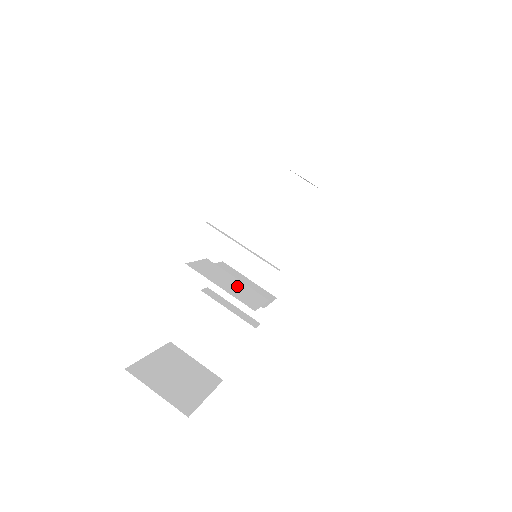
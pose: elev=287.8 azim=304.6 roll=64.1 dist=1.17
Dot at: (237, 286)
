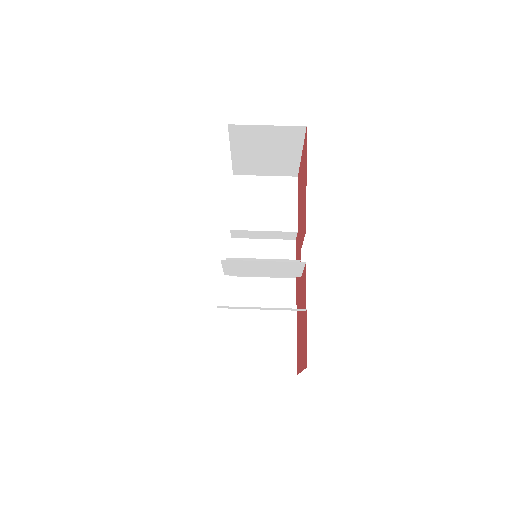
Dot at: occluded
